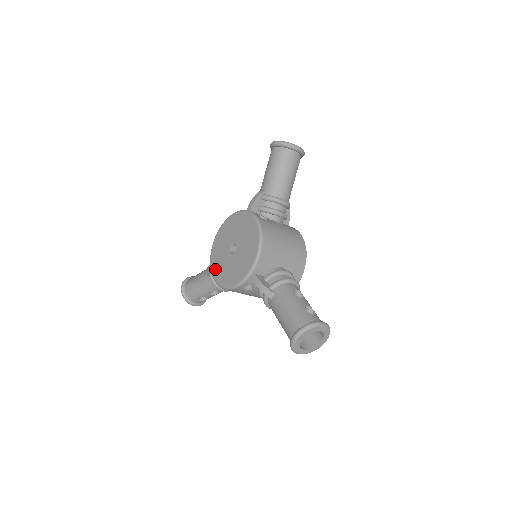
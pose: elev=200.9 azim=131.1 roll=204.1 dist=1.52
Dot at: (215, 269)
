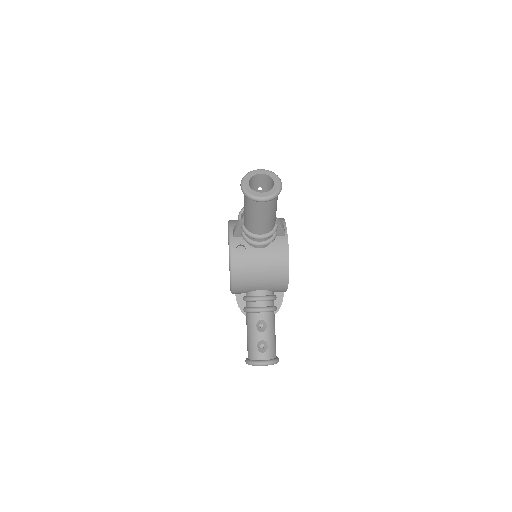
Dot at: occluded
